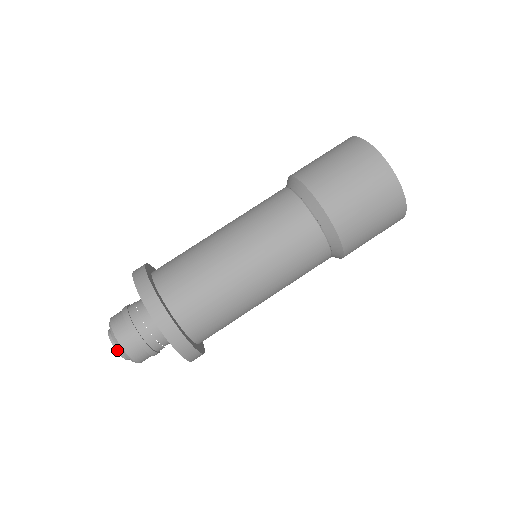
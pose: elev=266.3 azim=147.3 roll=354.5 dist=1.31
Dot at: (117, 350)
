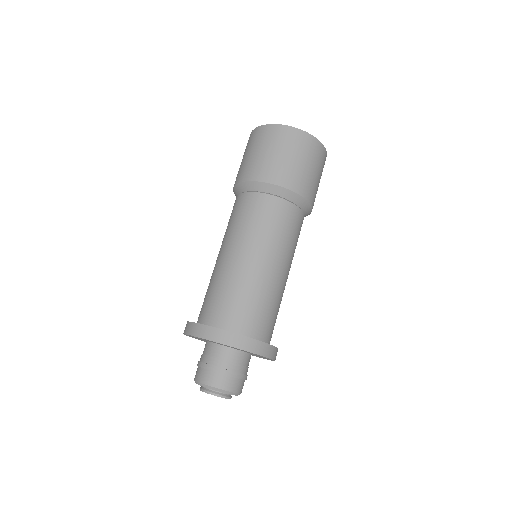
Dot at: (222, 397)
